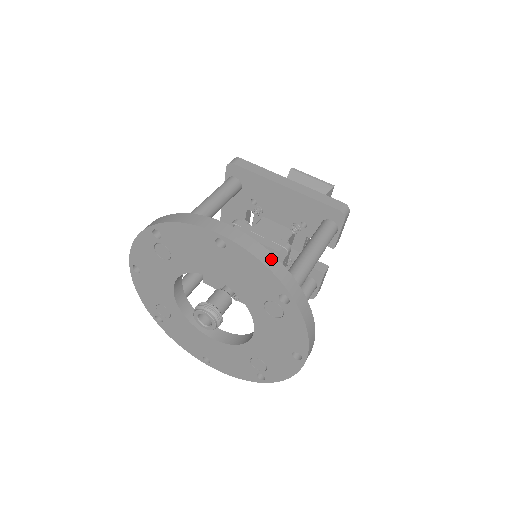
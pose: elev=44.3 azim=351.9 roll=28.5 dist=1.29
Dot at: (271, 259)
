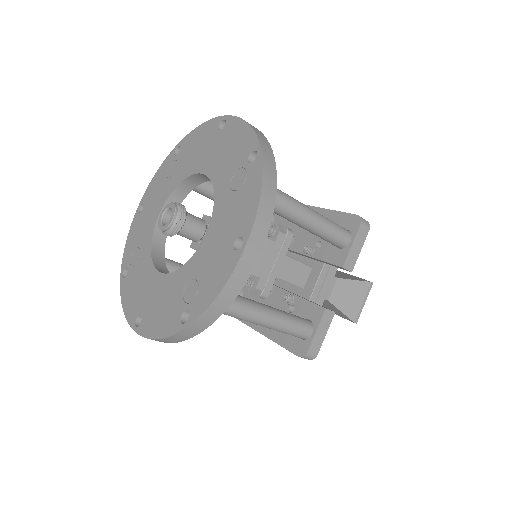
Dot at: (258, 130)
